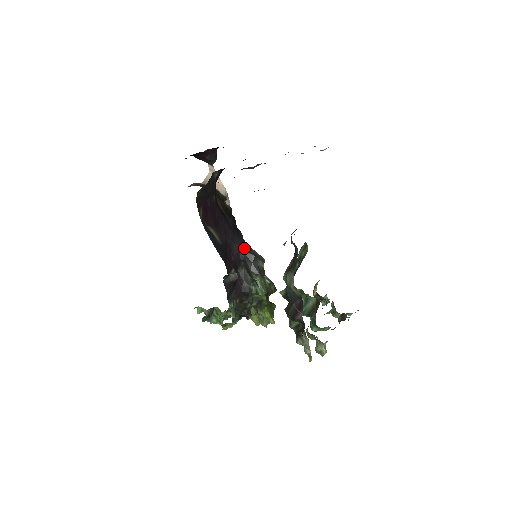
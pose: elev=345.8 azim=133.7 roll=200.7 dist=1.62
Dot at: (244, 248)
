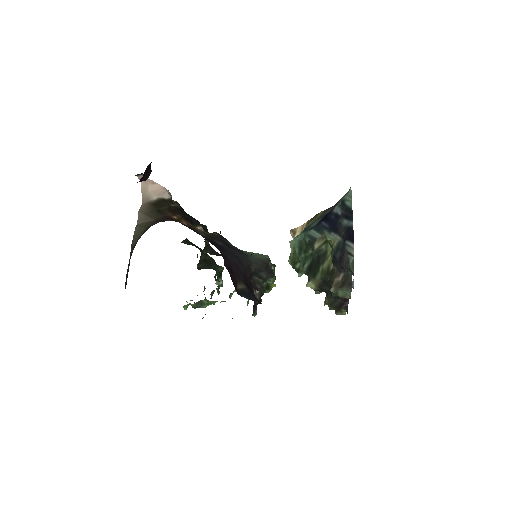
Dot at: (253, 264)
